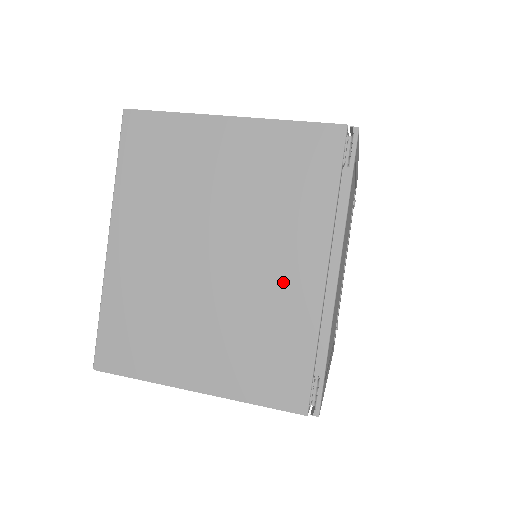
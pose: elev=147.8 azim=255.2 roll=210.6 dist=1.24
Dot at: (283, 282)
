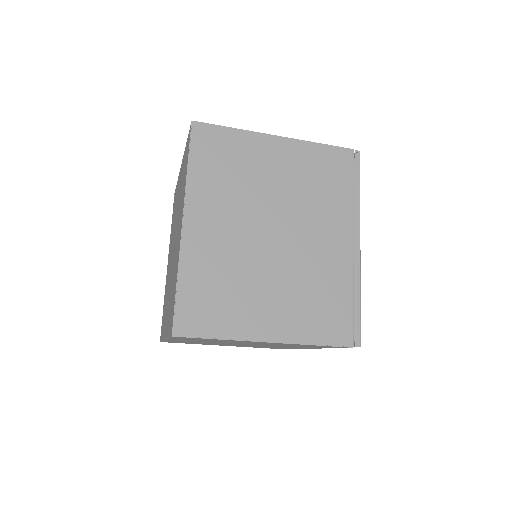
Dot at: occluded
